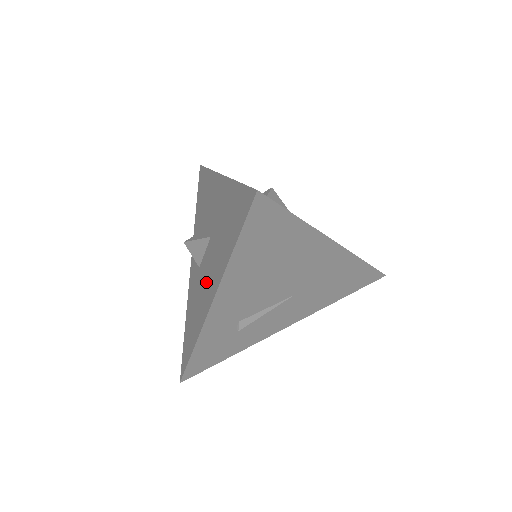
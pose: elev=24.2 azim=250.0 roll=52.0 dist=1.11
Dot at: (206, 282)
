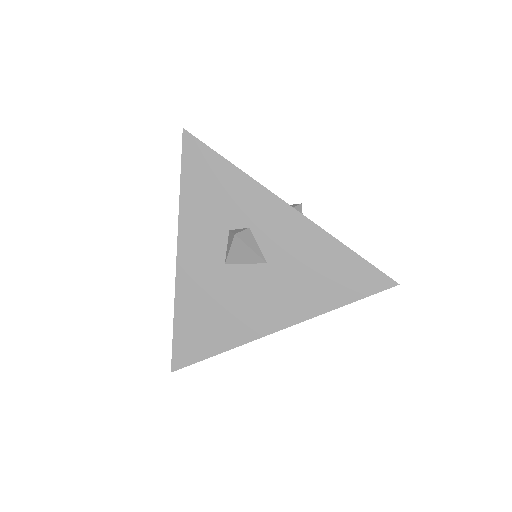
Dot at: occluded
